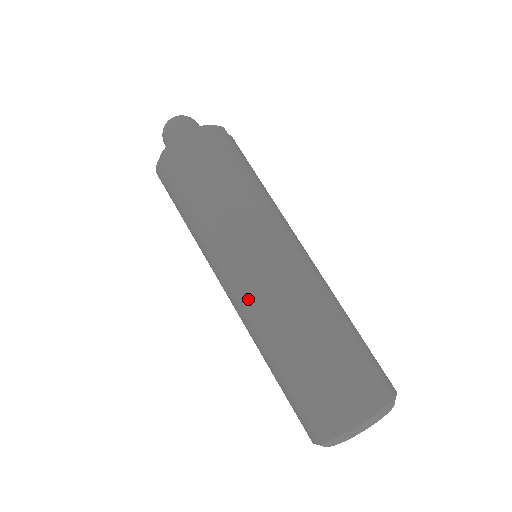
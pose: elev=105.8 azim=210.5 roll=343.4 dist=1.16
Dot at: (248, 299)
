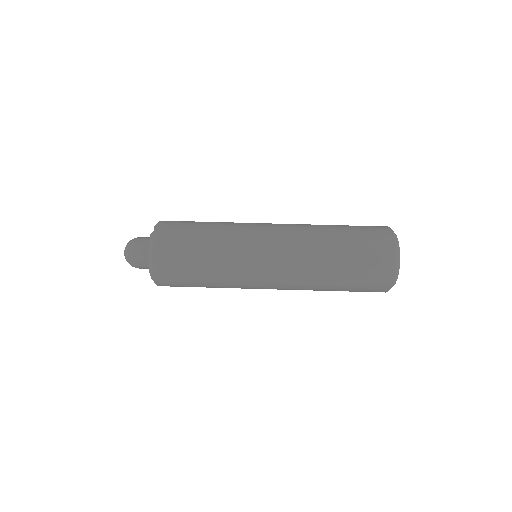
Dot at: (285, 287)
